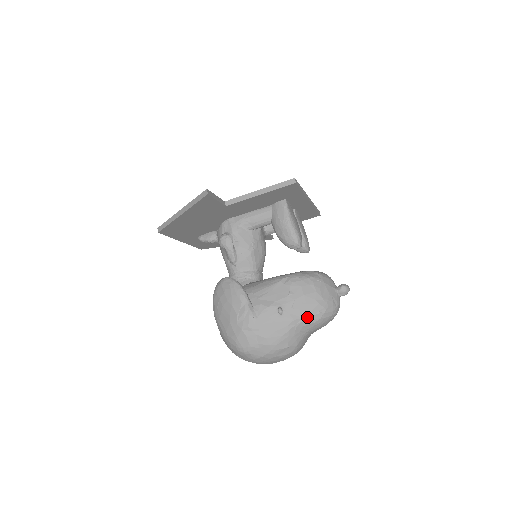
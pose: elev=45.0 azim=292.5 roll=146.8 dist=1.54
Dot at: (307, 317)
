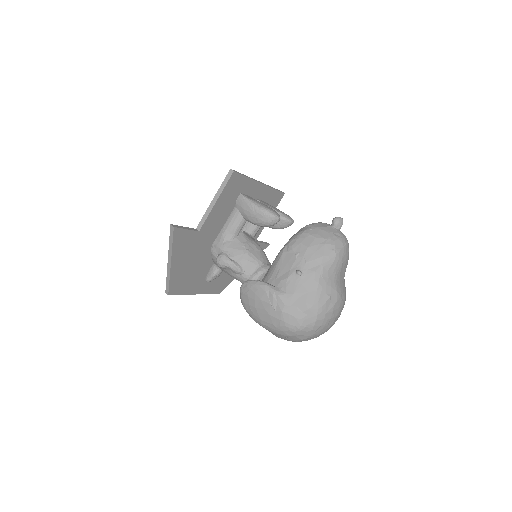
Dot at: (324, 262)
